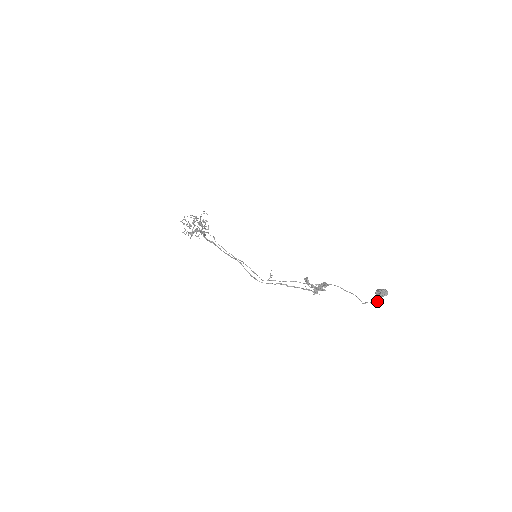
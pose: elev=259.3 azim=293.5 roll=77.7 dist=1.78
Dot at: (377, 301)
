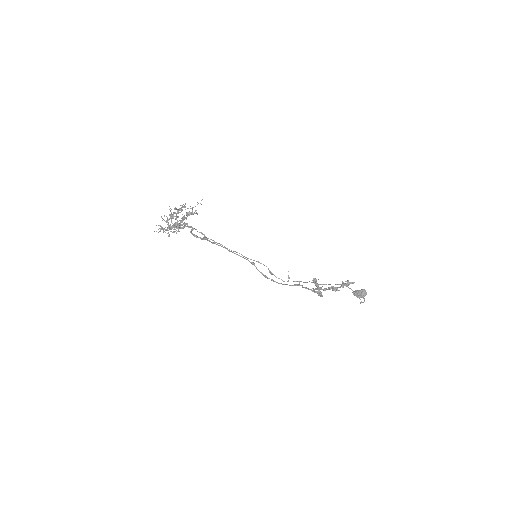
Dot at: (364, 301)
